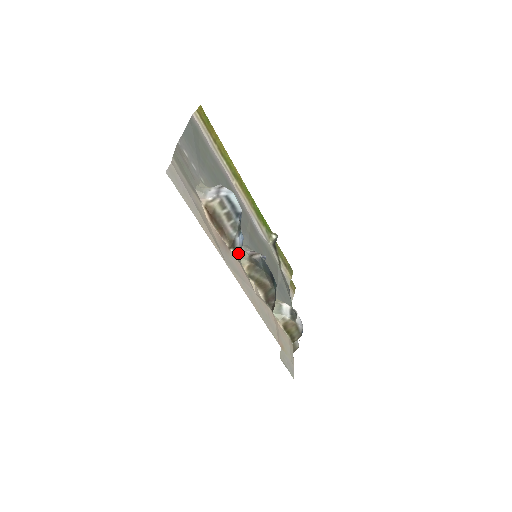
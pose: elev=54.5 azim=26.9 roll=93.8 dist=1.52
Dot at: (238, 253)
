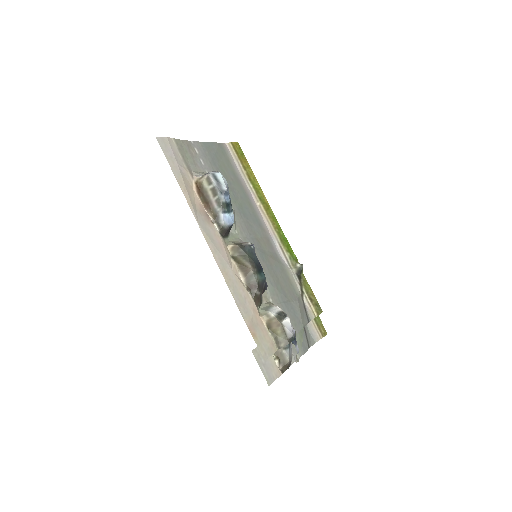
Dot at: (229, 238)
